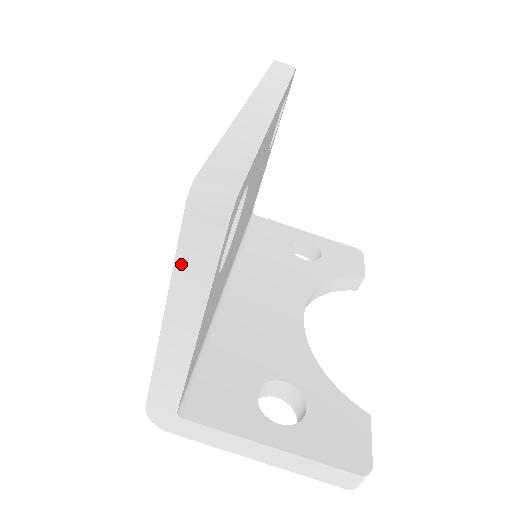
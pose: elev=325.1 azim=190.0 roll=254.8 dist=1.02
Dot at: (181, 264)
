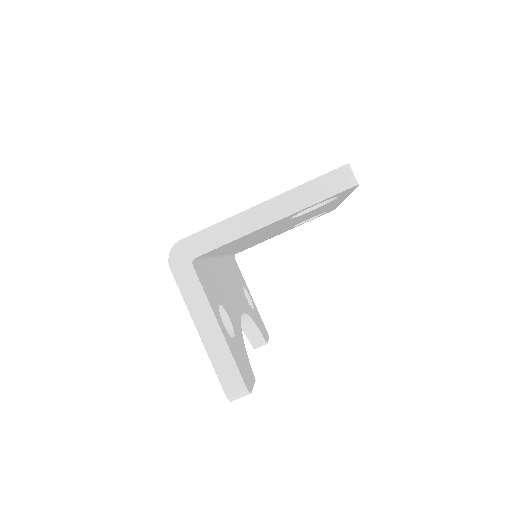
Dot at: (308, 186)
